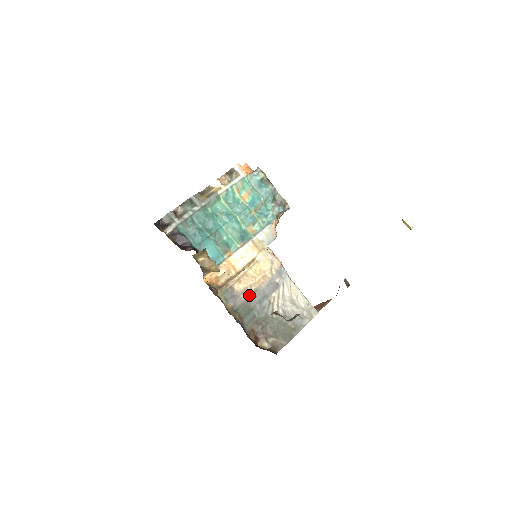
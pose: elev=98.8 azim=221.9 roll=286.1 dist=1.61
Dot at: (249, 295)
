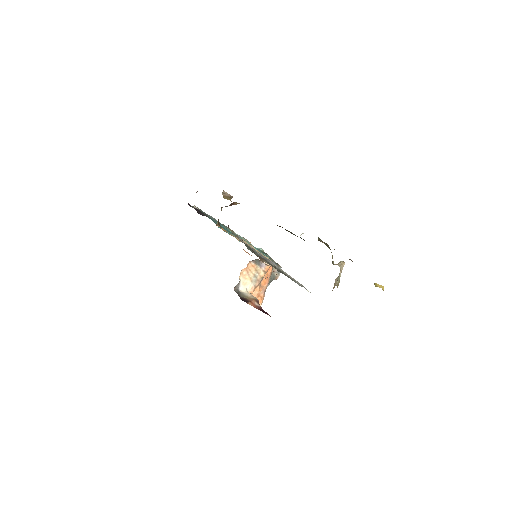
Dot at: (252, 248)
